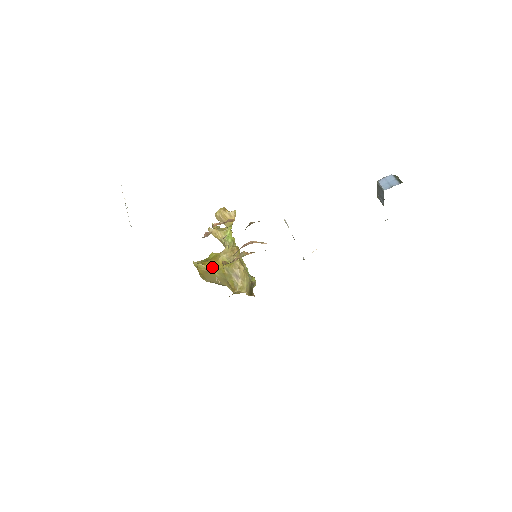
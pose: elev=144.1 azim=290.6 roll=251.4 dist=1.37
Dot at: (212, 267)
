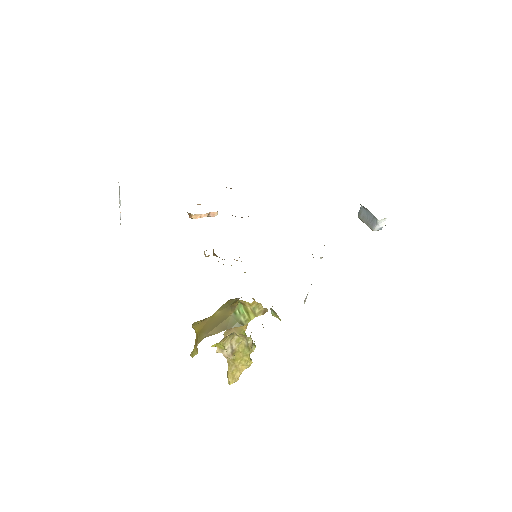
Dot at: occluded
